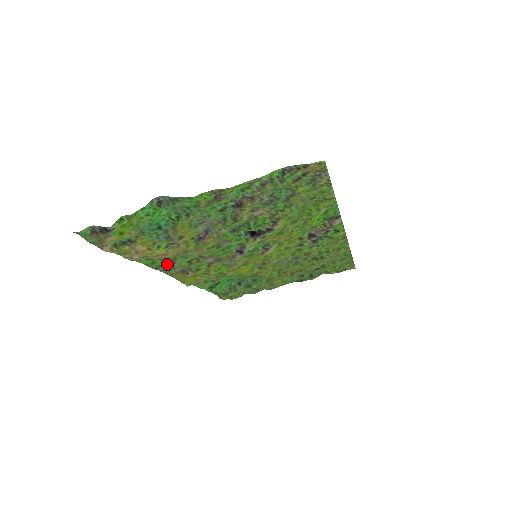
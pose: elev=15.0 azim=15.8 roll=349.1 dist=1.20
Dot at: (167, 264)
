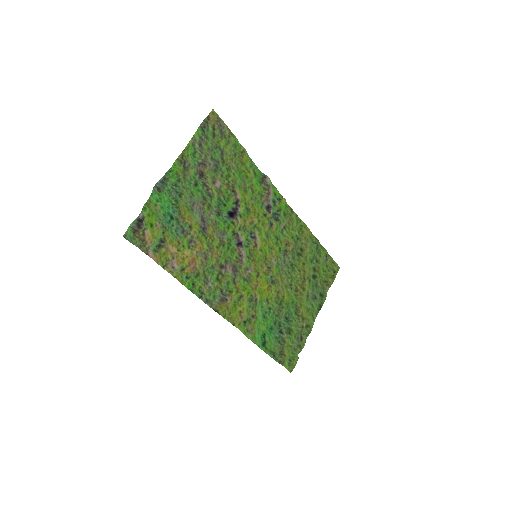
Dot at: (204, 285)
